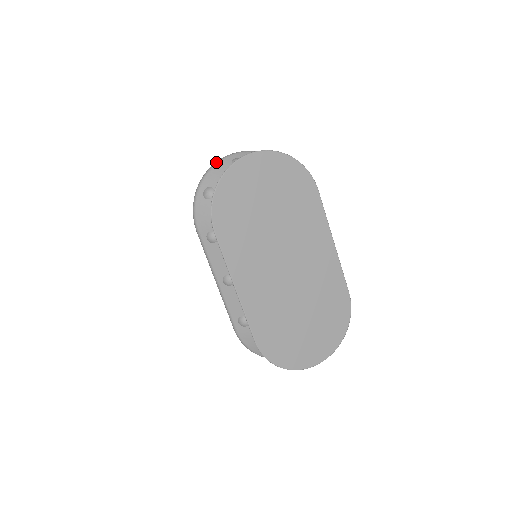
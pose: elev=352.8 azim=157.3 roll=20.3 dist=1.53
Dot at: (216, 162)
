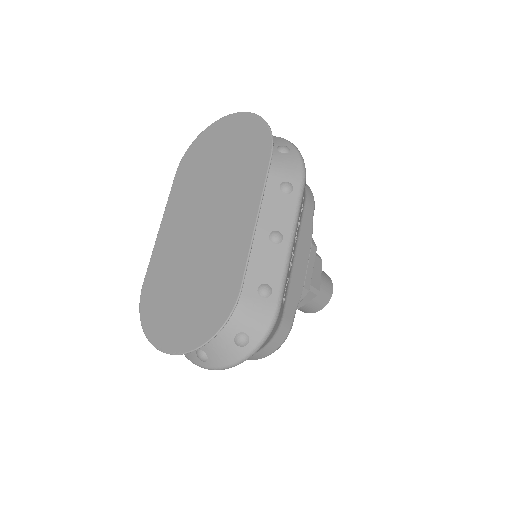
Dot at: occluded
